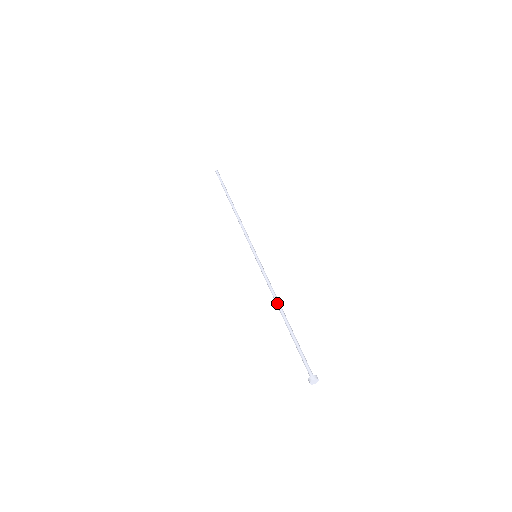
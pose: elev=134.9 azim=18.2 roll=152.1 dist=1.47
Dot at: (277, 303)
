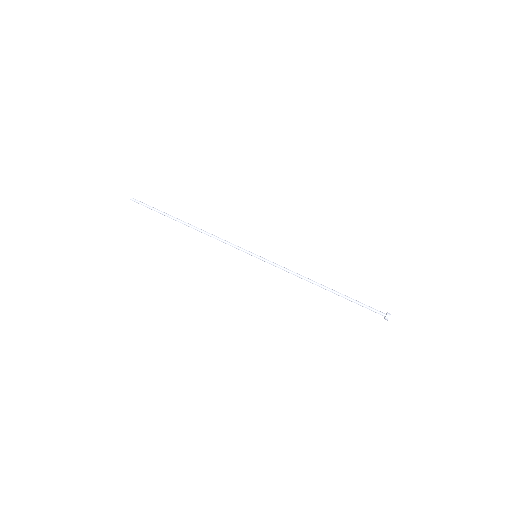
Dot at: (312, 283)
